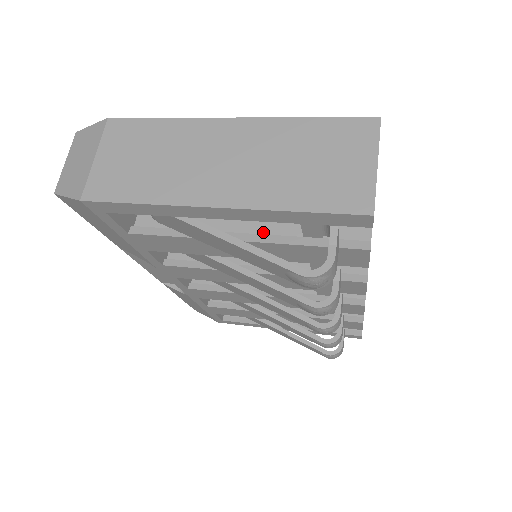
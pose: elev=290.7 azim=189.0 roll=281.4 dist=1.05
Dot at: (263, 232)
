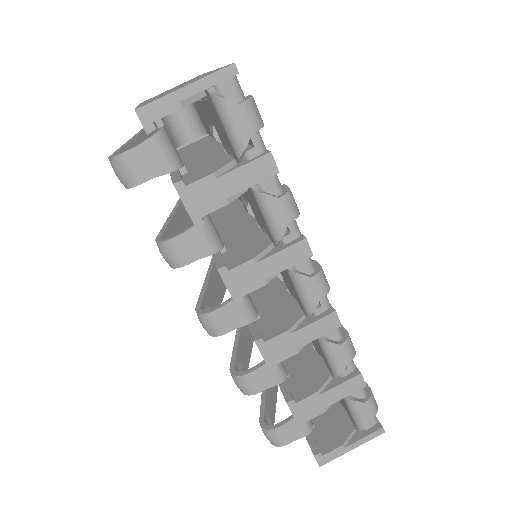
Dot at: occluded
